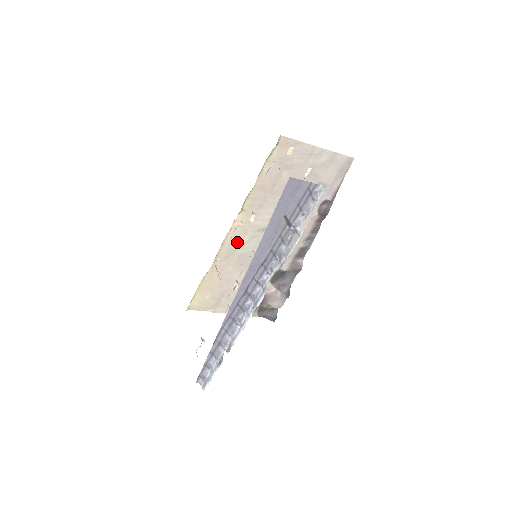
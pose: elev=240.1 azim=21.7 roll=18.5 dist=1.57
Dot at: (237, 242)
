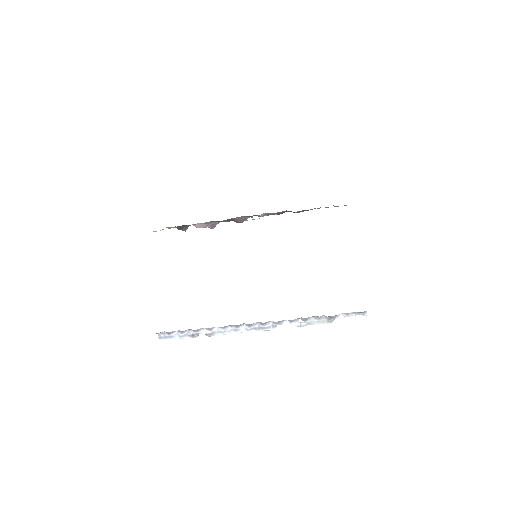
Dot at: occluded
